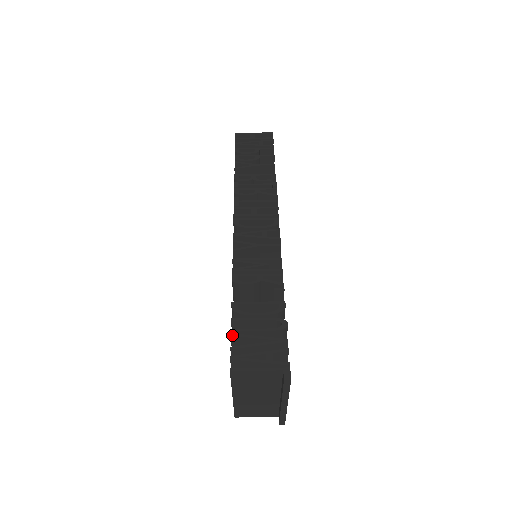
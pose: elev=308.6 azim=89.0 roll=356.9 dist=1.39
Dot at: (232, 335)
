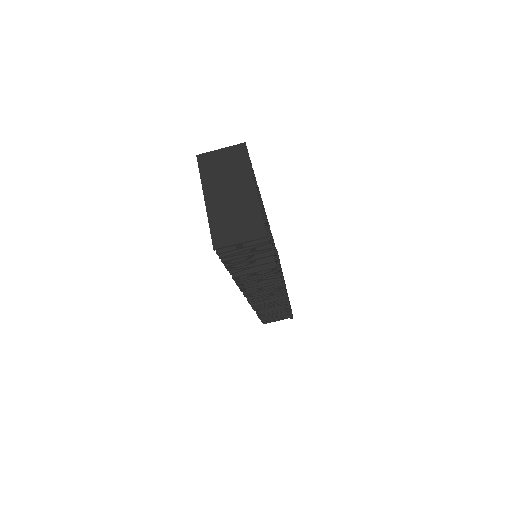
Dot at: occluded
